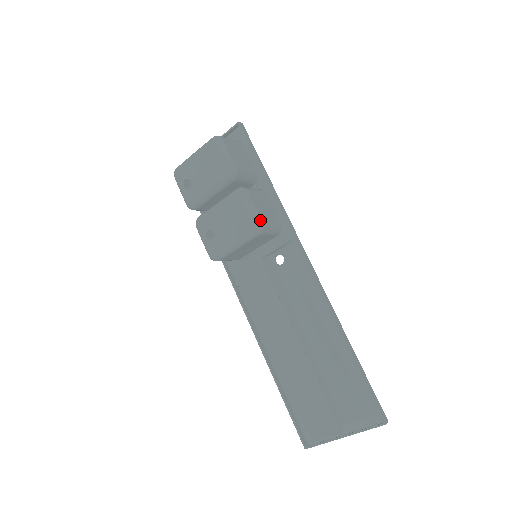
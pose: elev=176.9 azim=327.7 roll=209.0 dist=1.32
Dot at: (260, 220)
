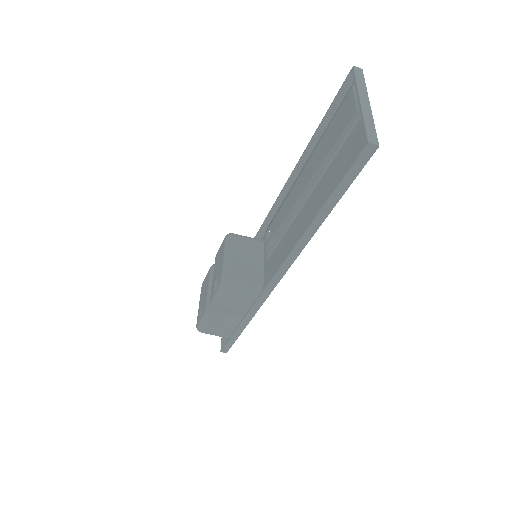
Dot at: occluded
